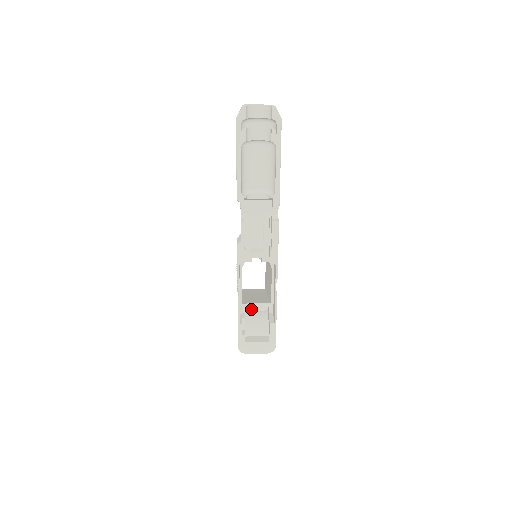
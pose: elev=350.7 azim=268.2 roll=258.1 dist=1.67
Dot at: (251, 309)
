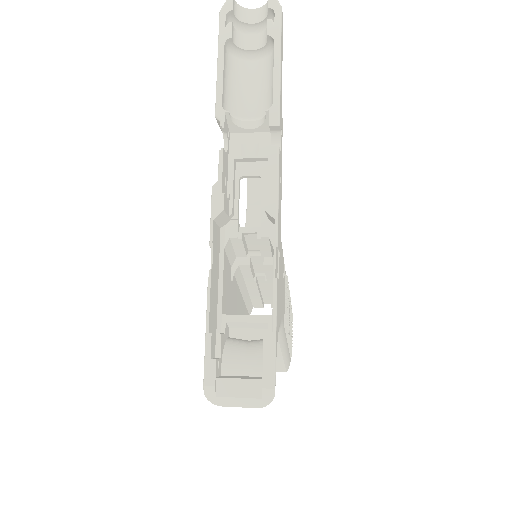
Dot at: (240, 335)
